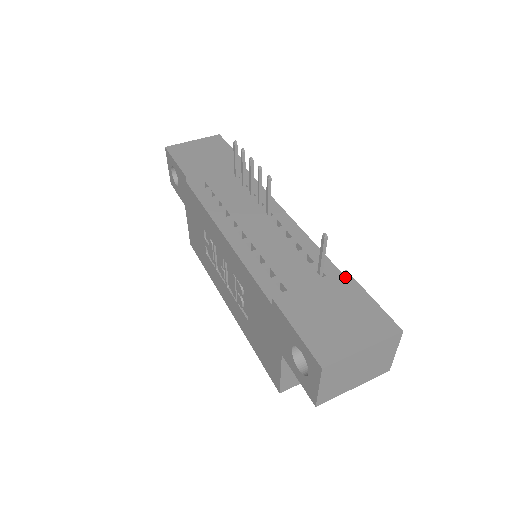
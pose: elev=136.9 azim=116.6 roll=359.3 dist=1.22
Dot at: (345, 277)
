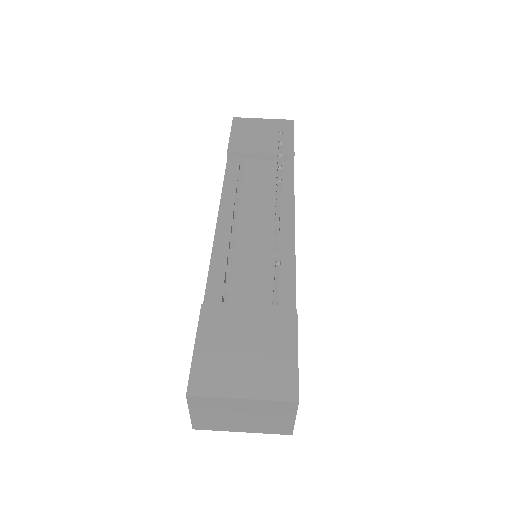
Dot at: (289, 315)
